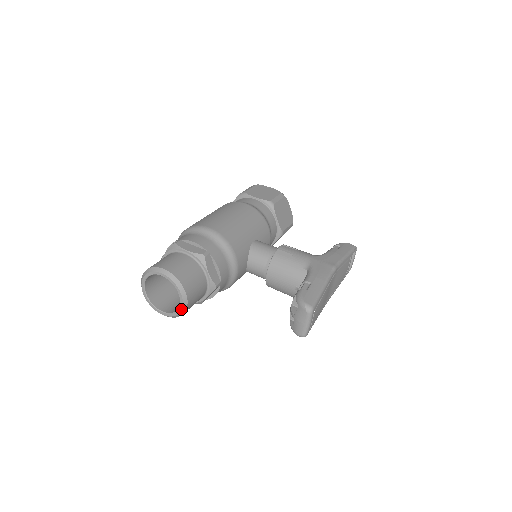
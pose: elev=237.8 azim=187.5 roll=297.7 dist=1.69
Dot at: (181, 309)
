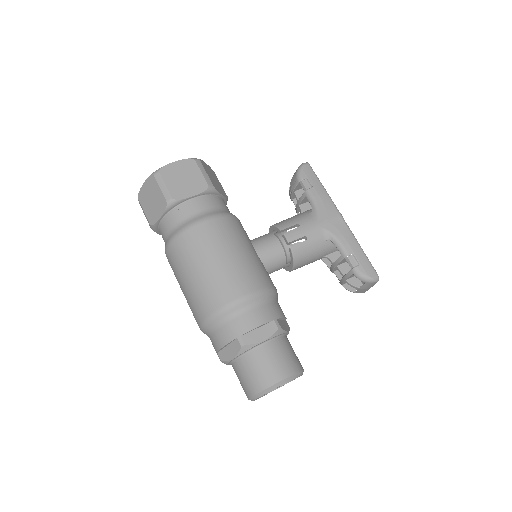
Dot at: occluded
